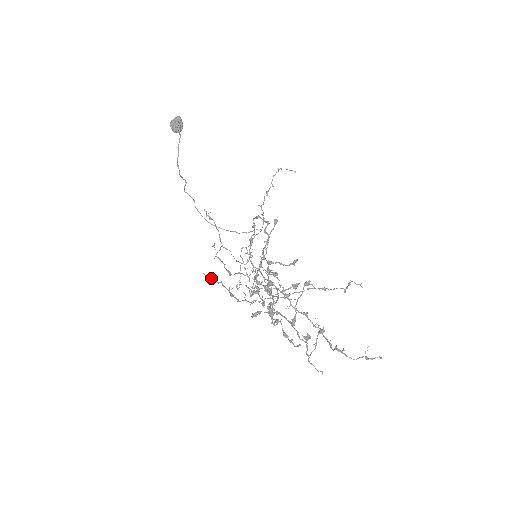
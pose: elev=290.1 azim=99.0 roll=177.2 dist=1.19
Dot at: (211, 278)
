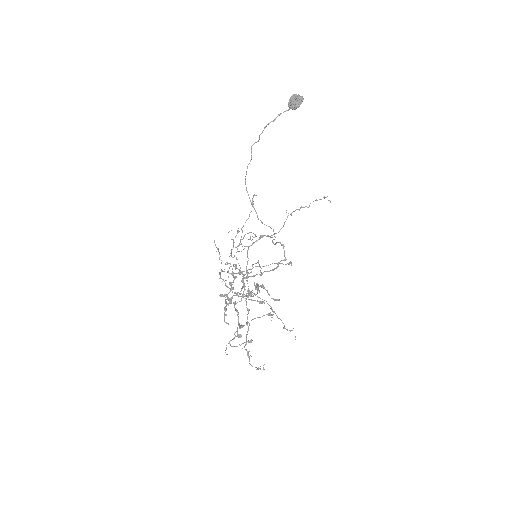
Dot at: (217, 248)
